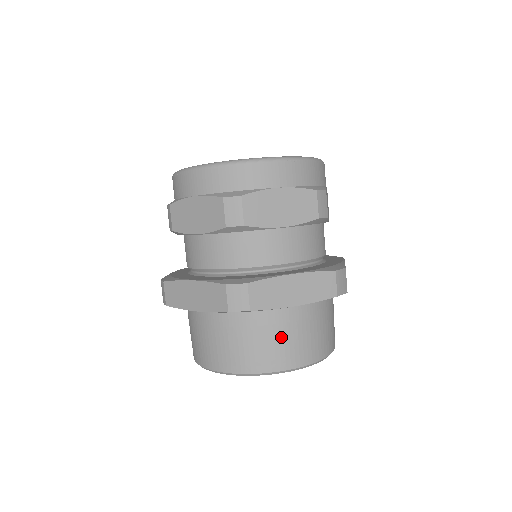
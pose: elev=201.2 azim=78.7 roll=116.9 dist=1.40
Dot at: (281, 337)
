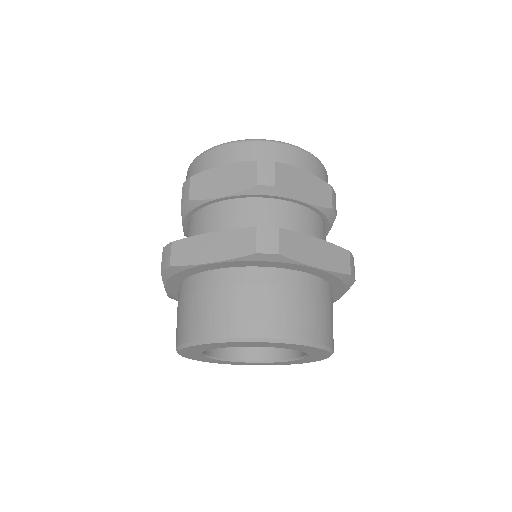
Dot at: (298, 303)
